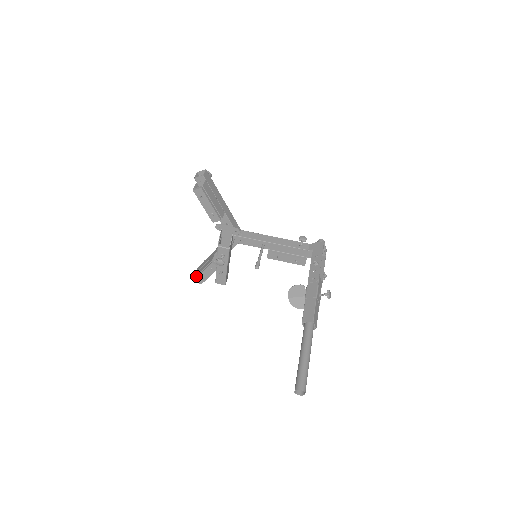
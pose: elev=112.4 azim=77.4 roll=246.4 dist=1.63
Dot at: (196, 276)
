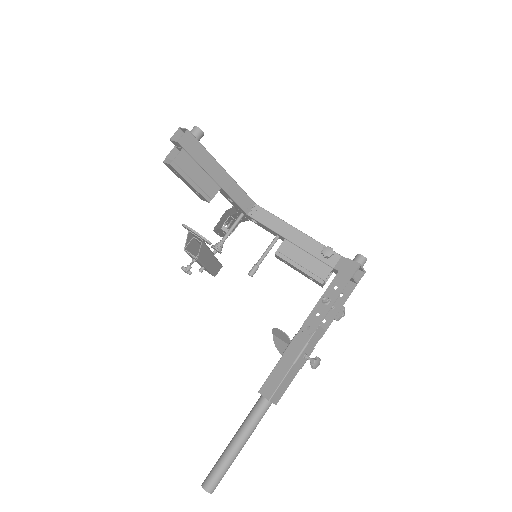
Dot at: (214, 227)
